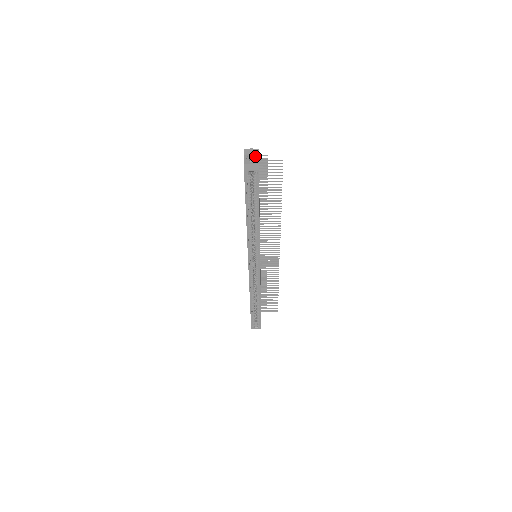
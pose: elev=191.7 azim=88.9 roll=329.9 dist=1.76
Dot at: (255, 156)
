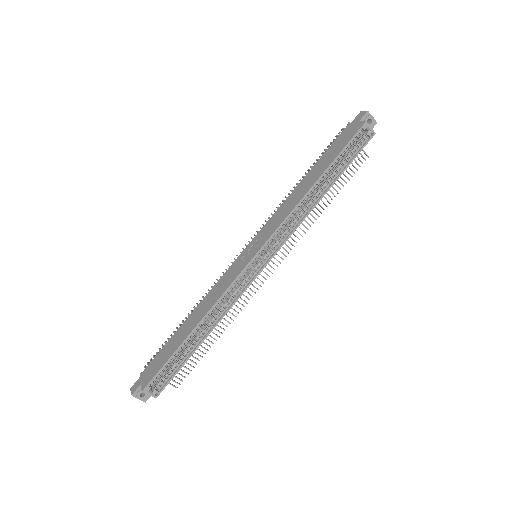
Dot at: (373, 121)
